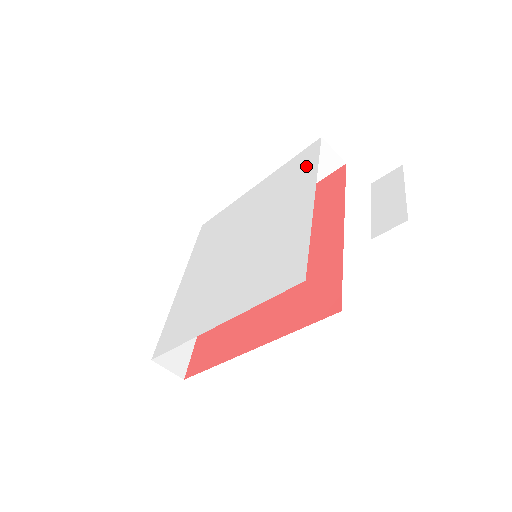
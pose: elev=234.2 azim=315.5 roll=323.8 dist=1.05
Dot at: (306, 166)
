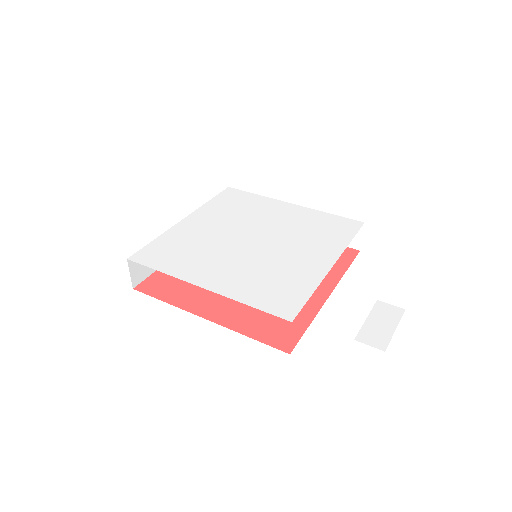
Dot at: (341, 233)
